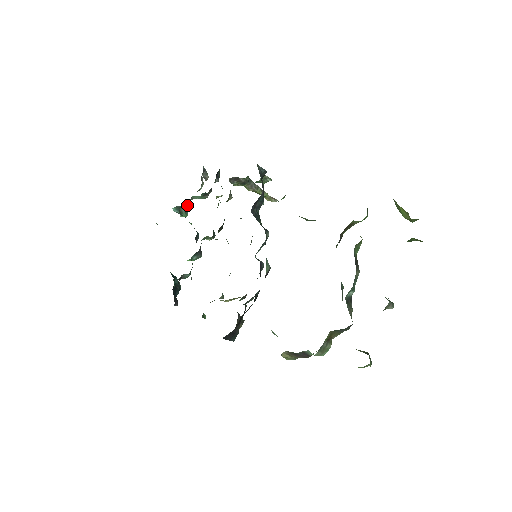
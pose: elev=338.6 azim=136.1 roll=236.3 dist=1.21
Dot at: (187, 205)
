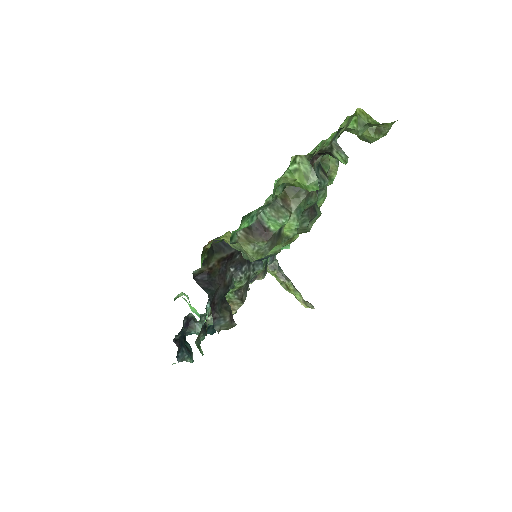
Dot at: occluded
